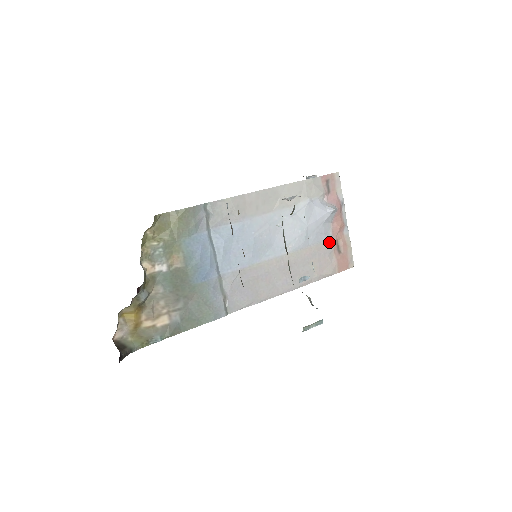
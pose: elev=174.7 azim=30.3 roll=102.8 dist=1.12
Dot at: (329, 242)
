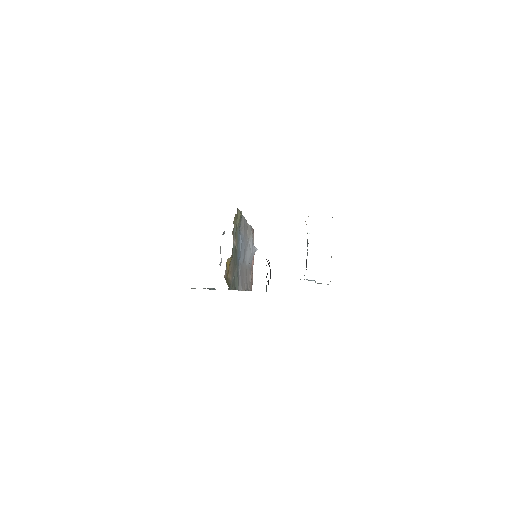
Dot at: occluded
